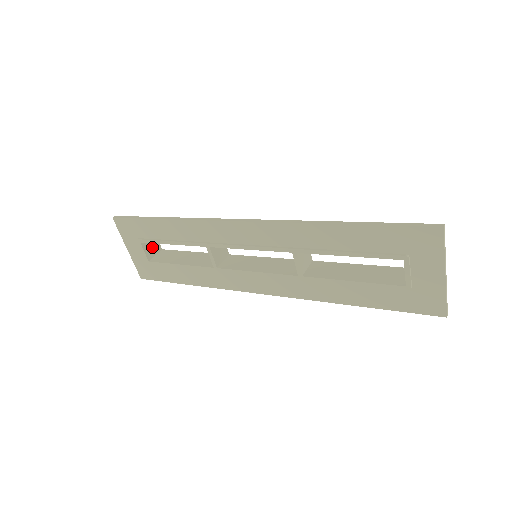
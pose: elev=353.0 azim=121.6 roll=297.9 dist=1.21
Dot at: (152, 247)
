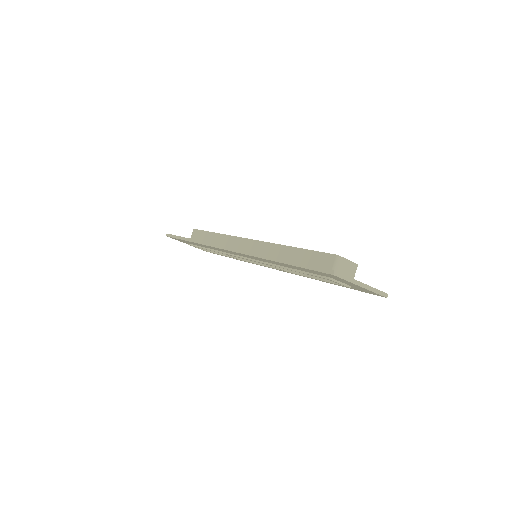
Dot at: occluded
